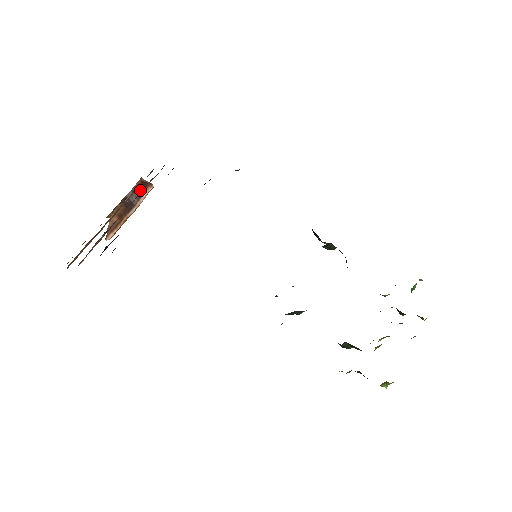
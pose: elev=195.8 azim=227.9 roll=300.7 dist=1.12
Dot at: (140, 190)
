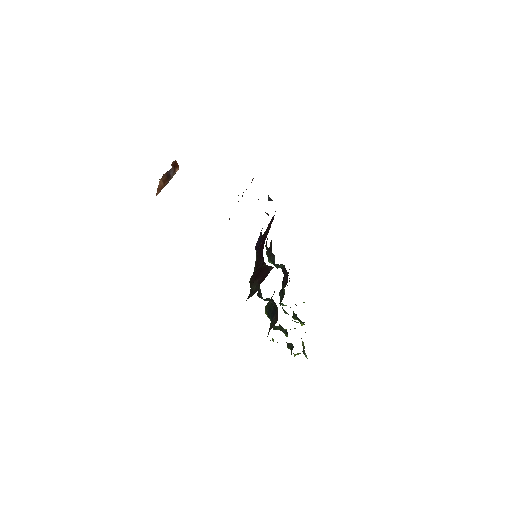
Dot at: (174, 168)
